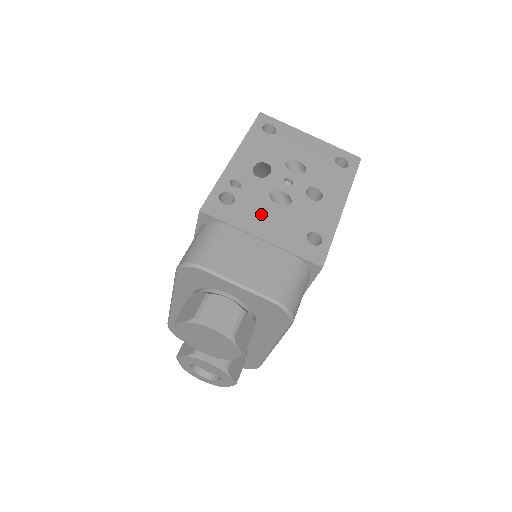
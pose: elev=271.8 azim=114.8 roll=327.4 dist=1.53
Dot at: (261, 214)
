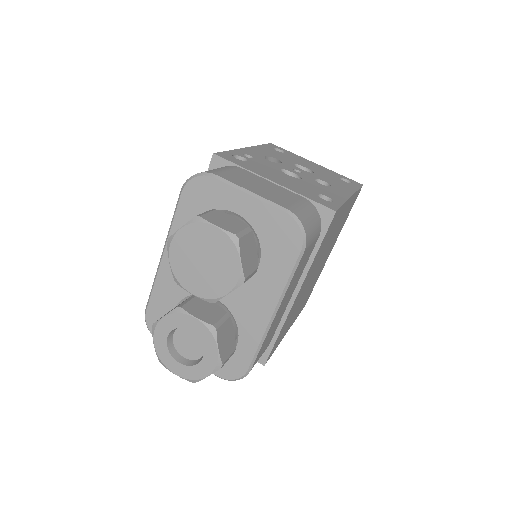
Dot at: (272, 173)
